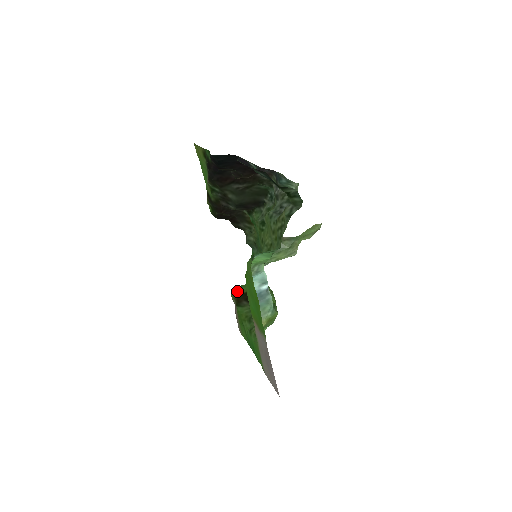
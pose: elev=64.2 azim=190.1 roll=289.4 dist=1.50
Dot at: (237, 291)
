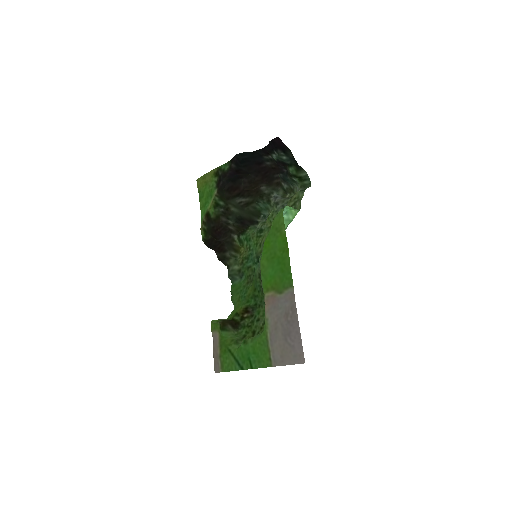
Dot at: (219, 319)
